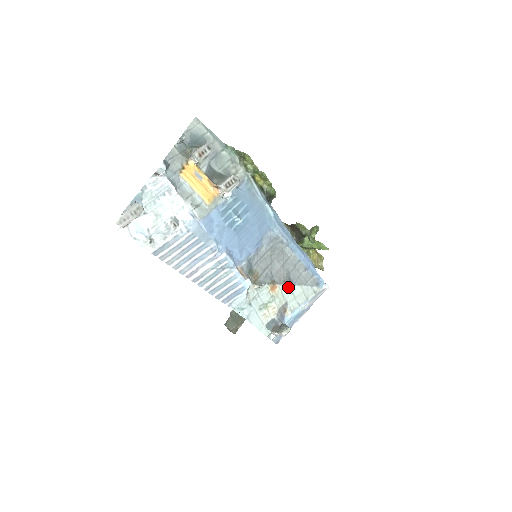
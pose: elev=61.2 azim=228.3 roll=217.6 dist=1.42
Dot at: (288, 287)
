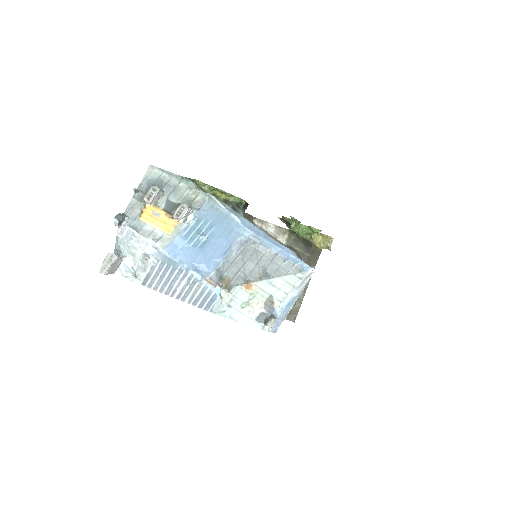
Dot at: (266, 282)
